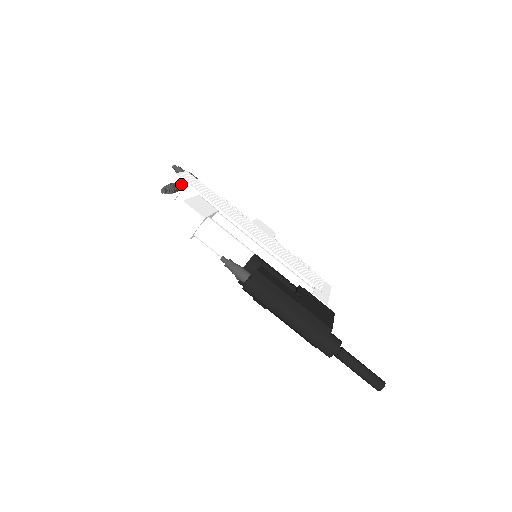
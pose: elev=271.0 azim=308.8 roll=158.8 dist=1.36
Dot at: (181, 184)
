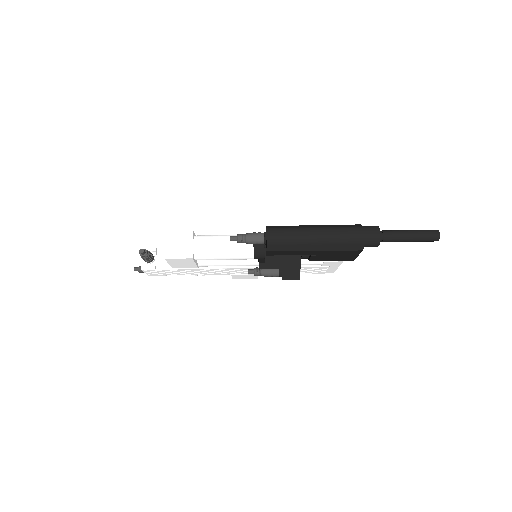
Dot at: (152, 253)
